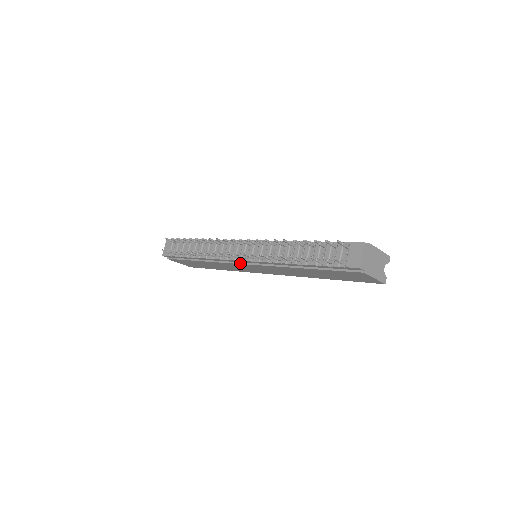
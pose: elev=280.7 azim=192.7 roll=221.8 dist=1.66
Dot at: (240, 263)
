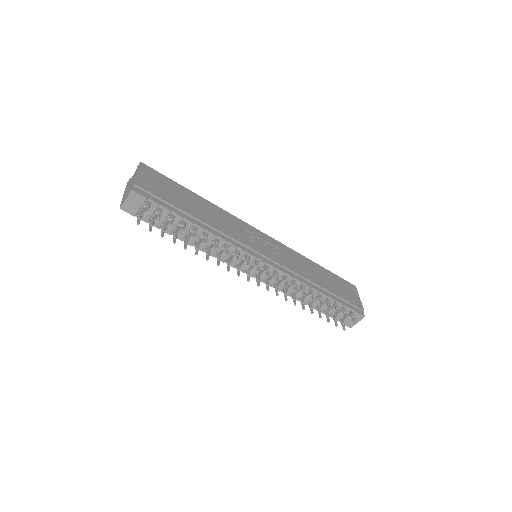
Dot at: occluded
